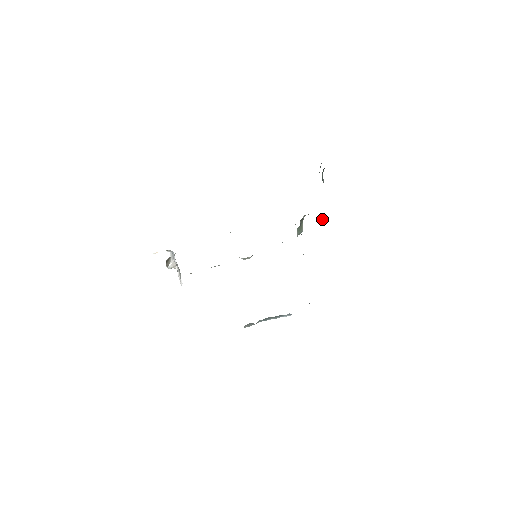
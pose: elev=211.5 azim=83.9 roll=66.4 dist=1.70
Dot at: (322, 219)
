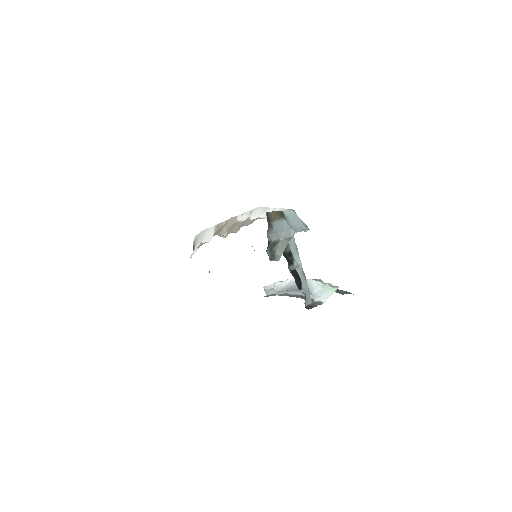
Dot at: occluded
